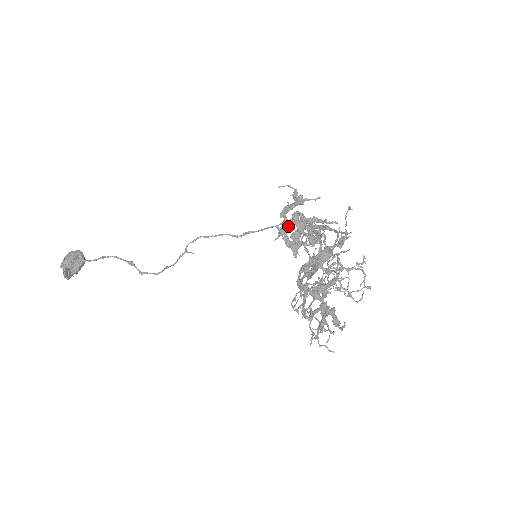
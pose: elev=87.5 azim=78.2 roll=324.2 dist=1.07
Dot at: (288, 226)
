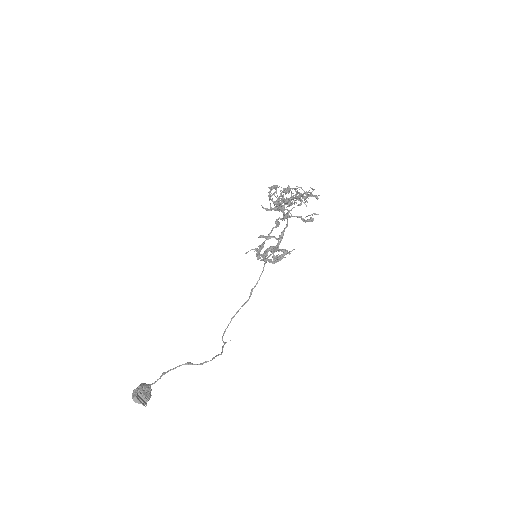
Dot at: (265, 254)
